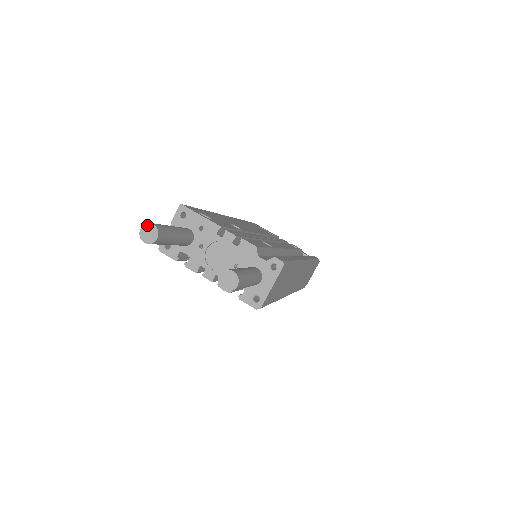
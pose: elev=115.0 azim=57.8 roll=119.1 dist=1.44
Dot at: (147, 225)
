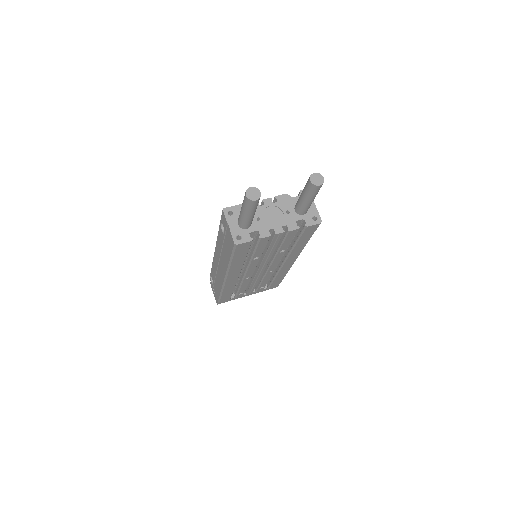
Dot at: (248, 190)
